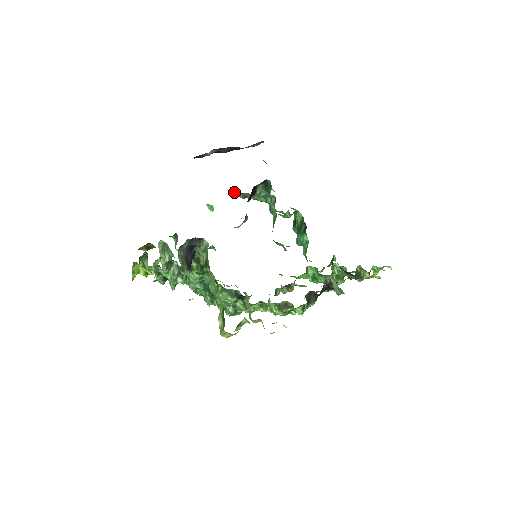
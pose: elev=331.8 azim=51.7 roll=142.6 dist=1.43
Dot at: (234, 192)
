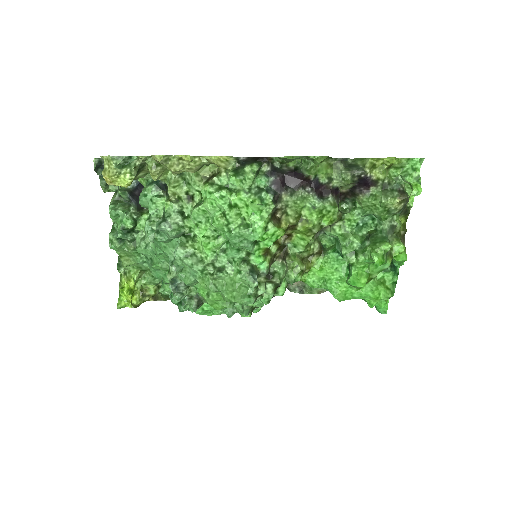
Dot at: occluded
